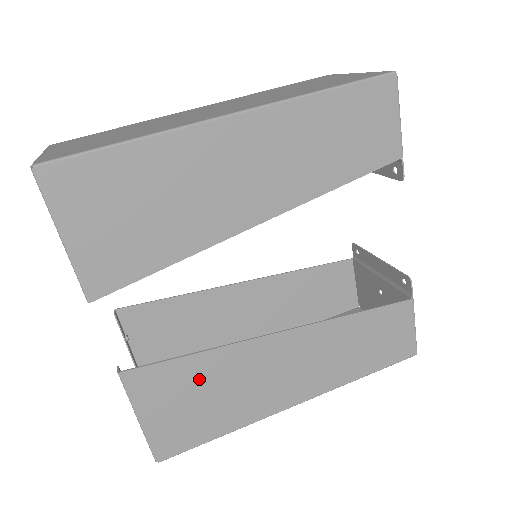
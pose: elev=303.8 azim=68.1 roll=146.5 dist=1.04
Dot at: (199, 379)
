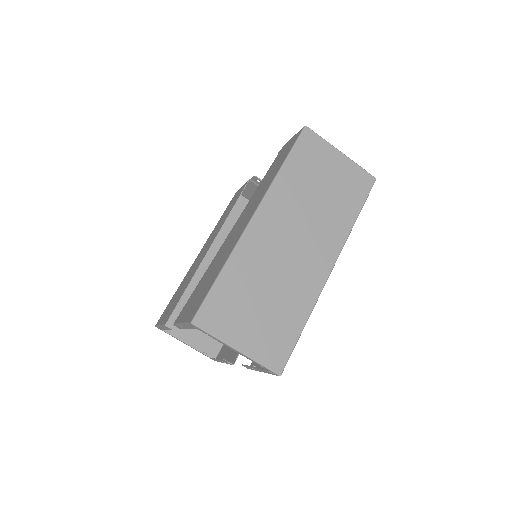
Dot at: occluded
